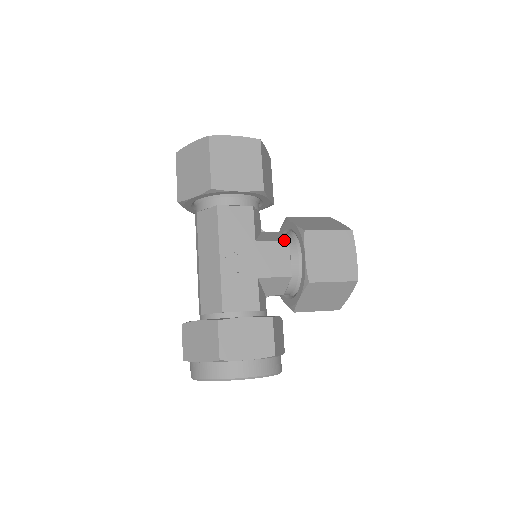
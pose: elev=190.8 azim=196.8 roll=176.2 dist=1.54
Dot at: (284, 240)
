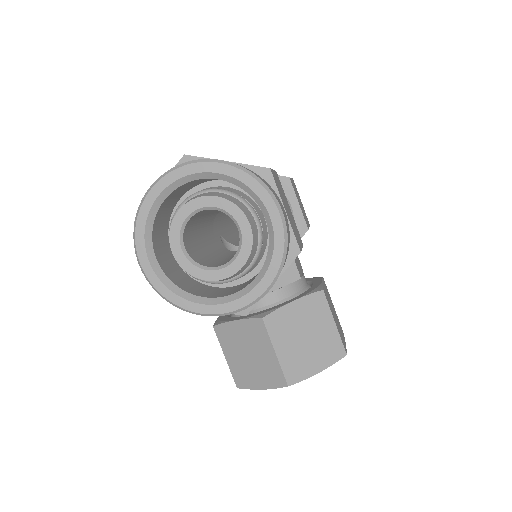
Dot at: occluded
